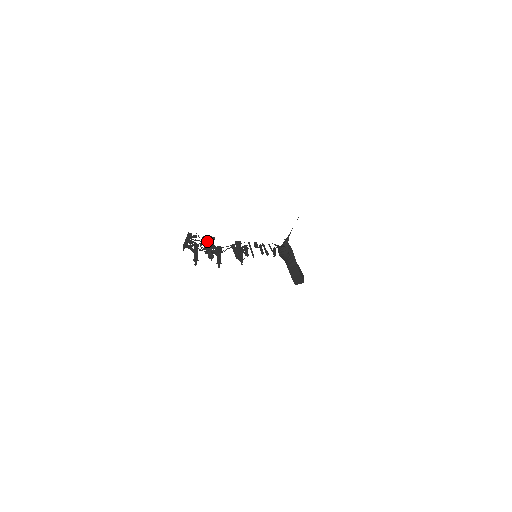
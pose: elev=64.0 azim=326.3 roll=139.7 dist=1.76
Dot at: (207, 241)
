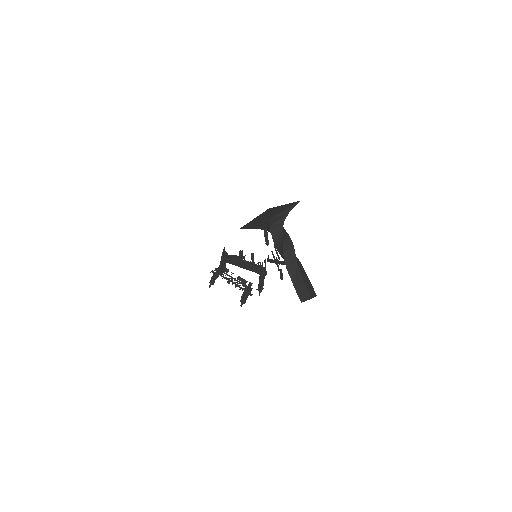
Dot at: (223, 256)
